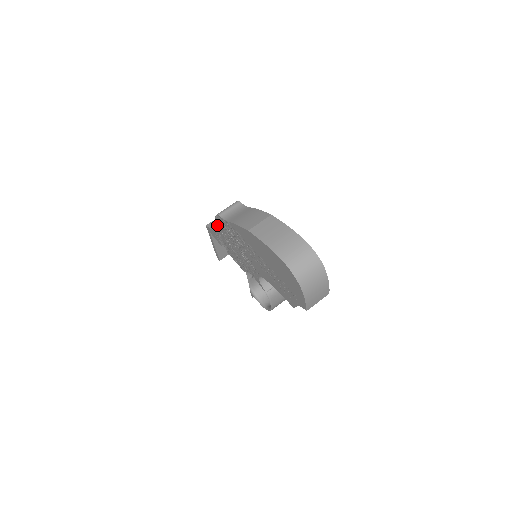
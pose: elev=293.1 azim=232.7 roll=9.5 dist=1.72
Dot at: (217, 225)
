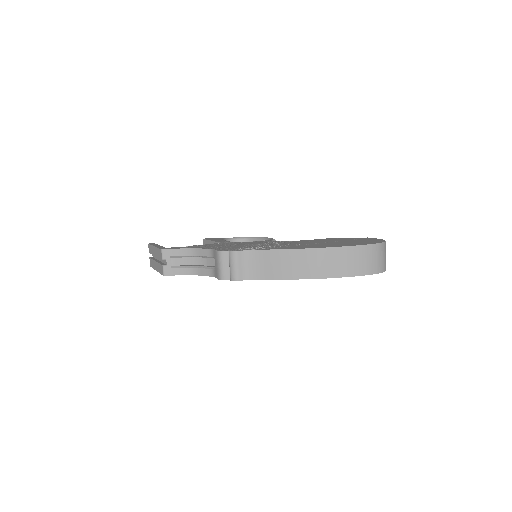
Dot at: occluded
